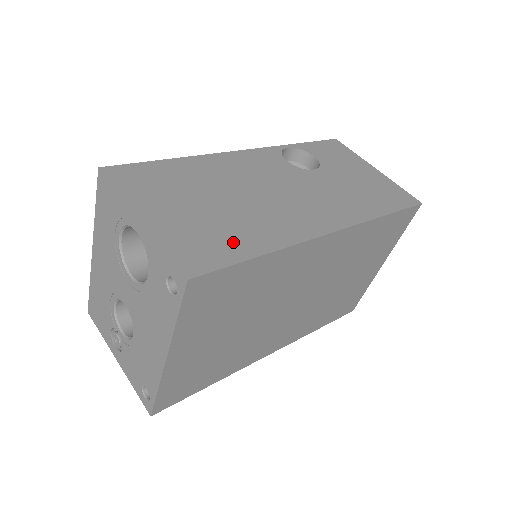
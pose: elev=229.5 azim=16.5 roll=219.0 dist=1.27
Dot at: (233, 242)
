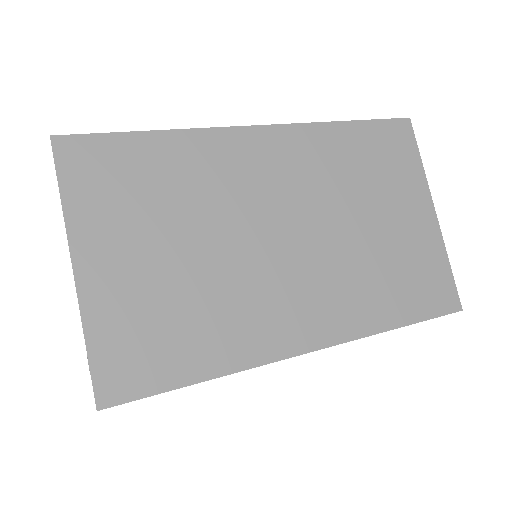
Dot at: occluded
